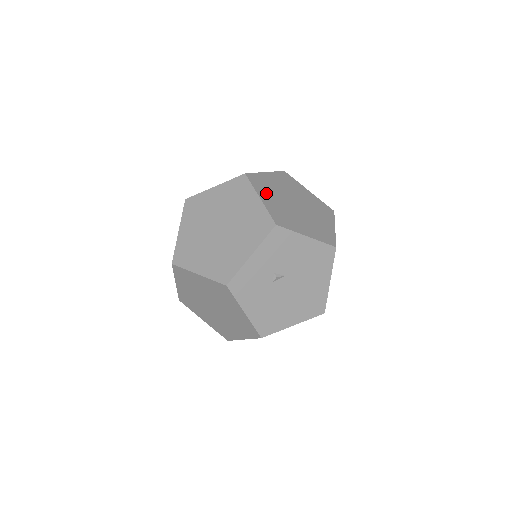
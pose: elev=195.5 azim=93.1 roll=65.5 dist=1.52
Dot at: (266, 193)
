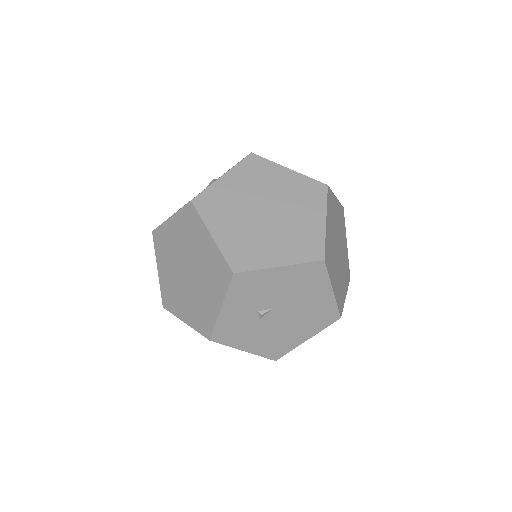
Dot at: (221, 220)
